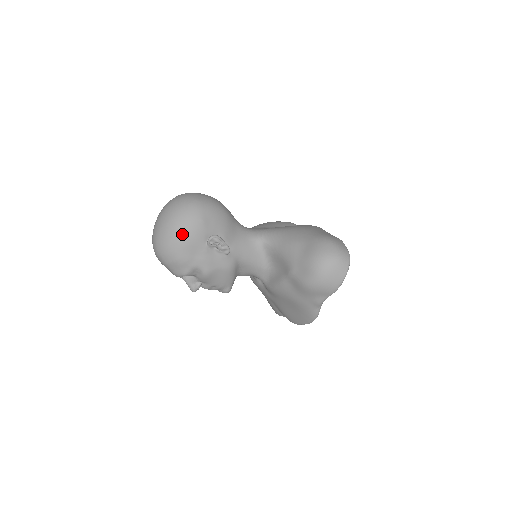
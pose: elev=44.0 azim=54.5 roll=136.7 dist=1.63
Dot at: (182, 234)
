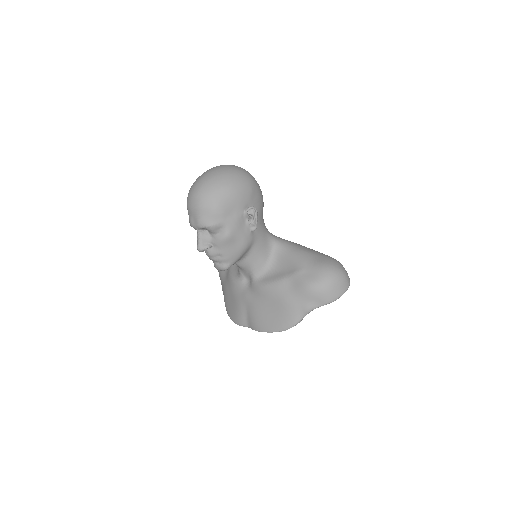
Dot at: (233, 189)
